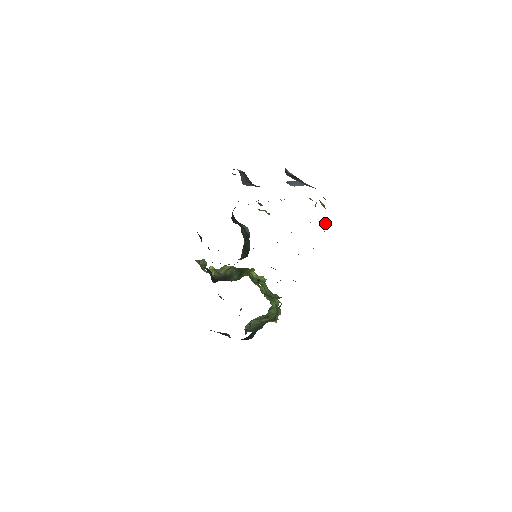
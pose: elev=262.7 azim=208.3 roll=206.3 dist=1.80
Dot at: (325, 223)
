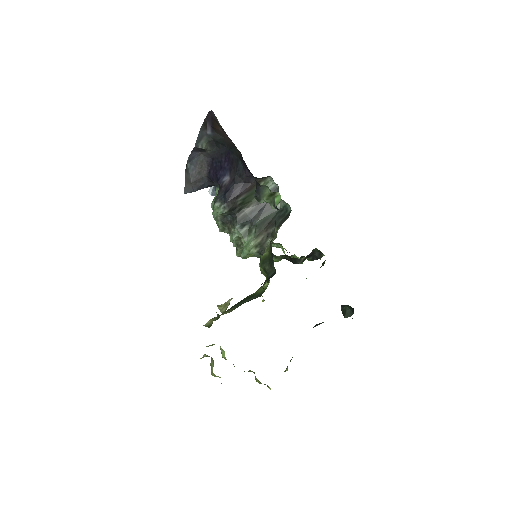
Dot at: occluded
